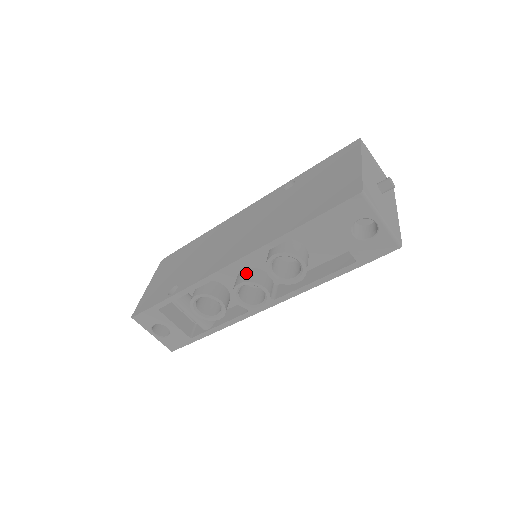
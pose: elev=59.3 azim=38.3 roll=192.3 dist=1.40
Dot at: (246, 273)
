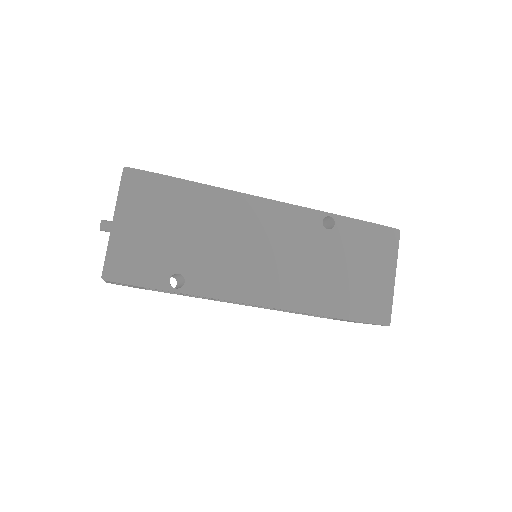
Dot at: occluded
